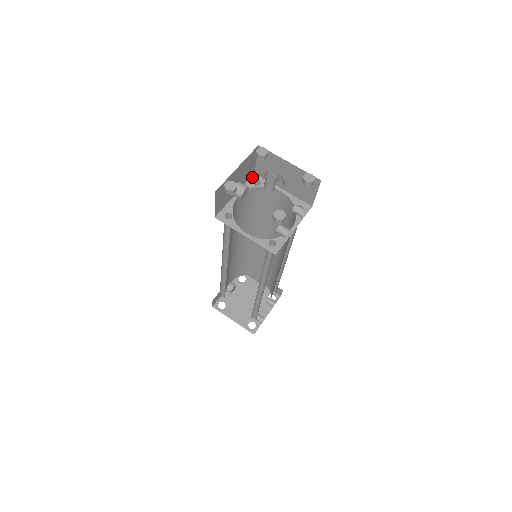
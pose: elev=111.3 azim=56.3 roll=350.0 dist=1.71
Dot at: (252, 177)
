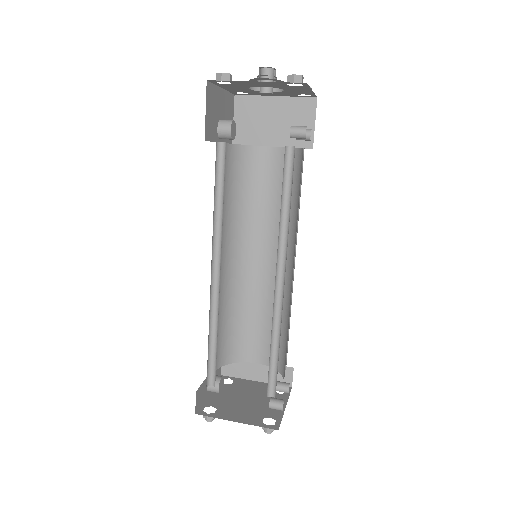
Dot at: occluded
